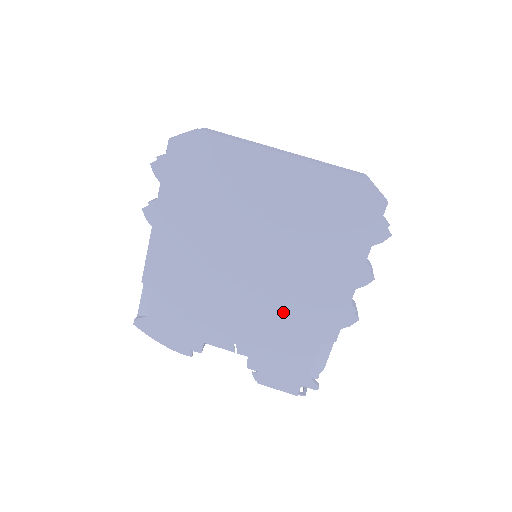
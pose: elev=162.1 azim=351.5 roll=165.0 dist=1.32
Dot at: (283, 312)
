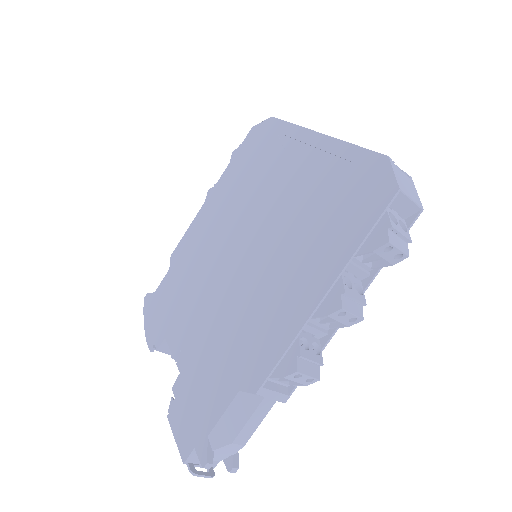
Dot at: (233, 323)
